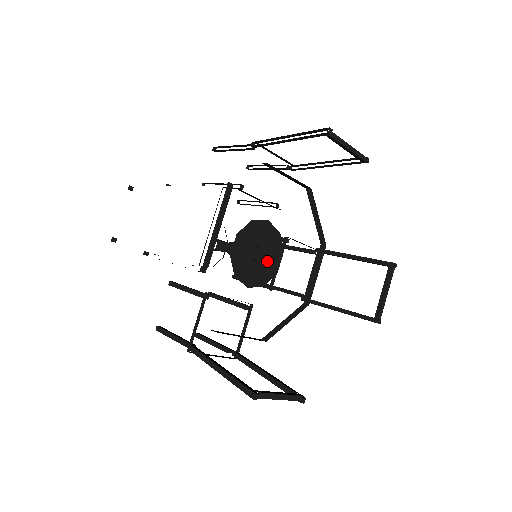
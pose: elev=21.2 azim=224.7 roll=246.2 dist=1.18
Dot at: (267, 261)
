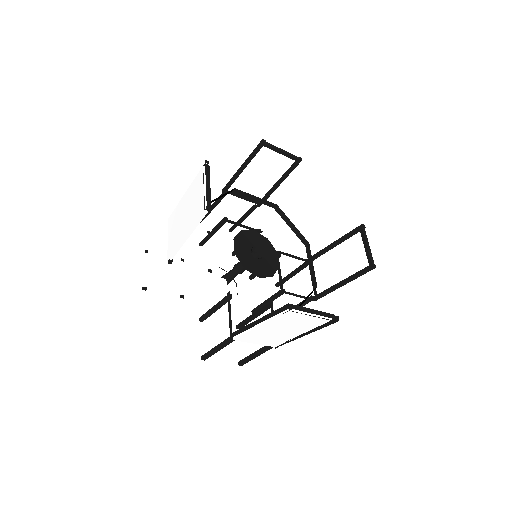
Dot at: (266, 259)
